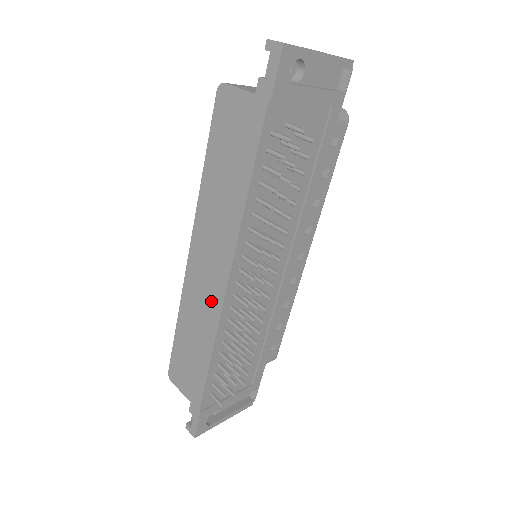
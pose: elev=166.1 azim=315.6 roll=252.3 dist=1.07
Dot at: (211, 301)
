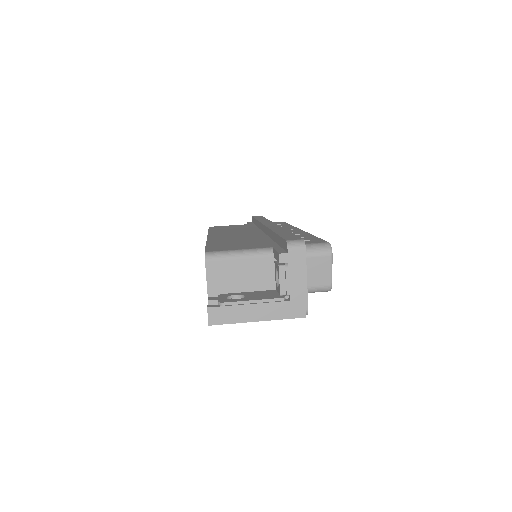
Dot at: occluded
